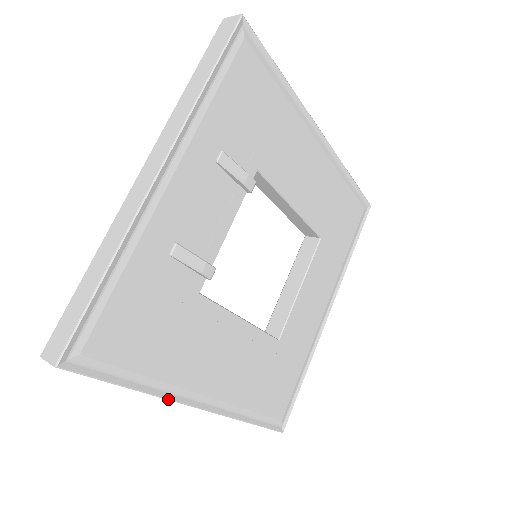
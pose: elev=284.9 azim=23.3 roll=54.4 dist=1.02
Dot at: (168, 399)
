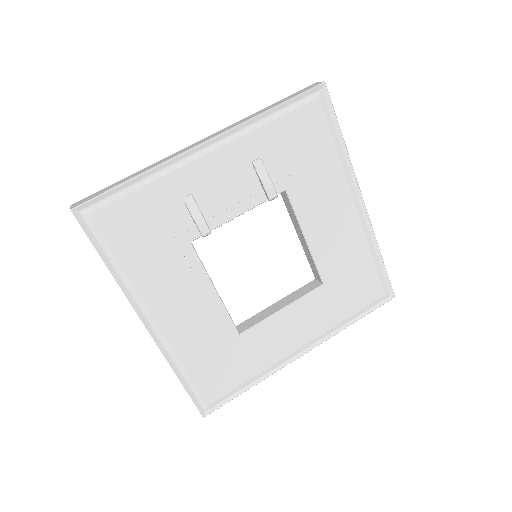
Dot at: (126, 296)
